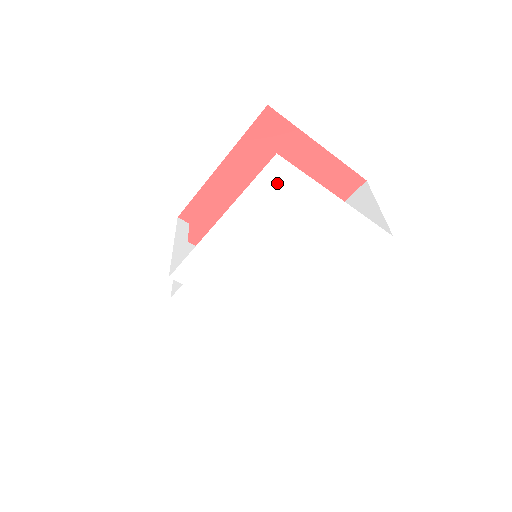
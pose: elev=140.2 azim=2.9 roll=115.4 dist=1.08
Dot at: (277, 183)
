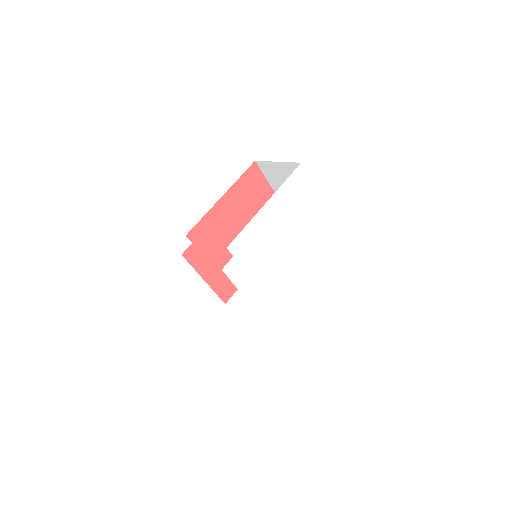
Dot at: (298, 182)
